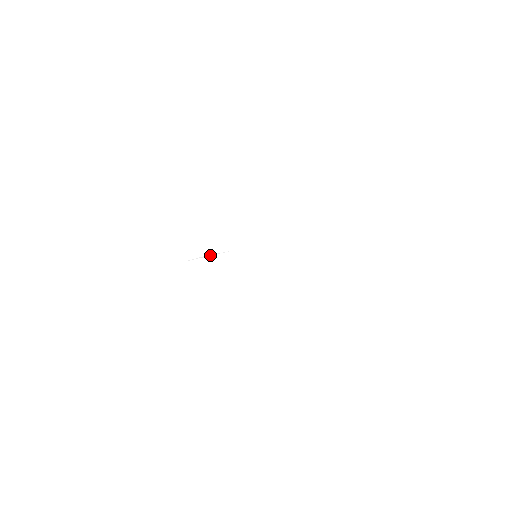
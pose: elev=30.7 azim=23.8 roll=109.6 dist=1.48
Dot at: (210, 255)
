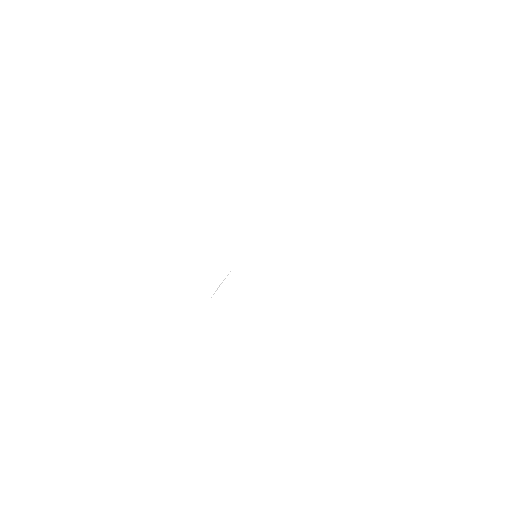
Dot at: (222, 282)
